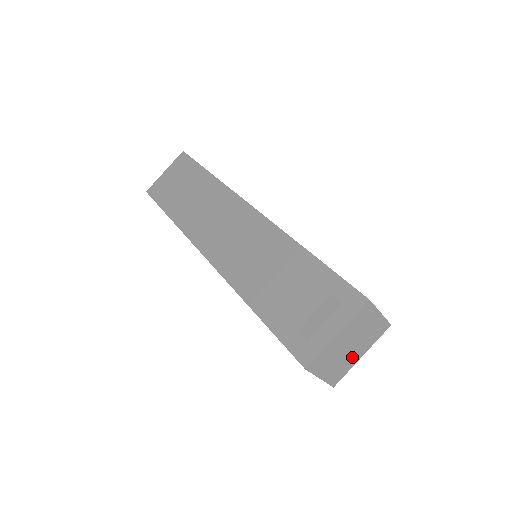
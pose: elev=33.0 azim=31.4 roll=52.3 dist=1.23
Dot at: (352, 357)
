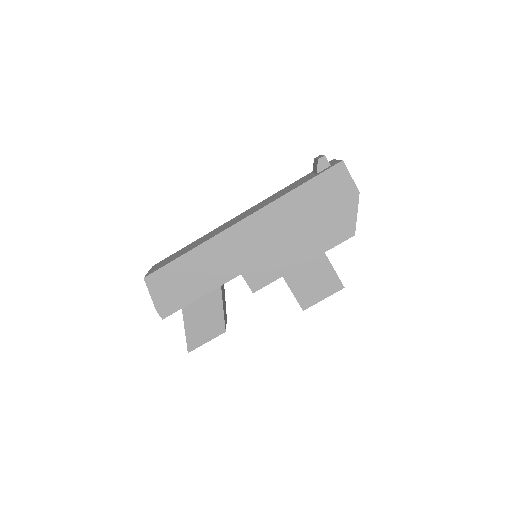
Dot at: occluded
